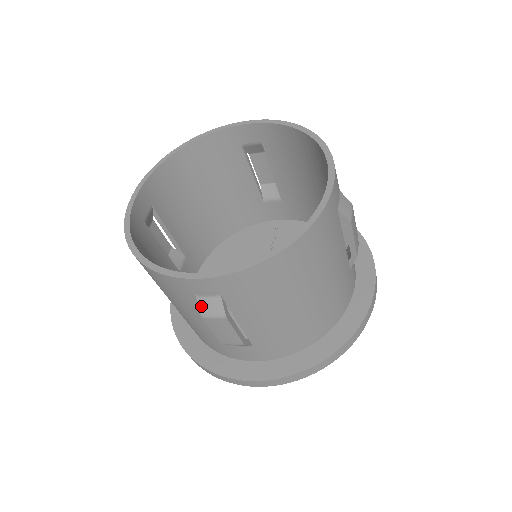
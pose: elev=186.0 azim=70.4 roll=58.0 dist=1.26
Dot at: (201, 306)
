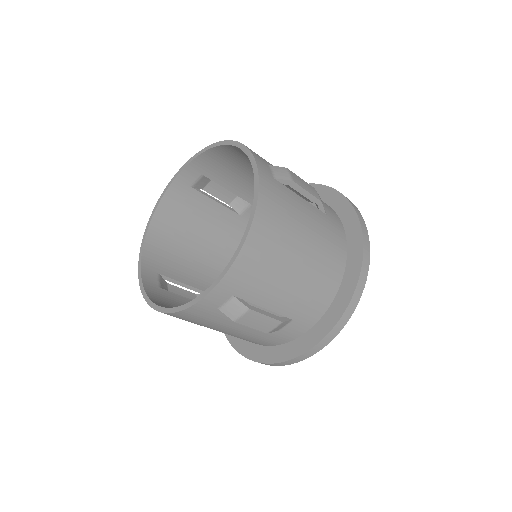
Dot at: occluded
